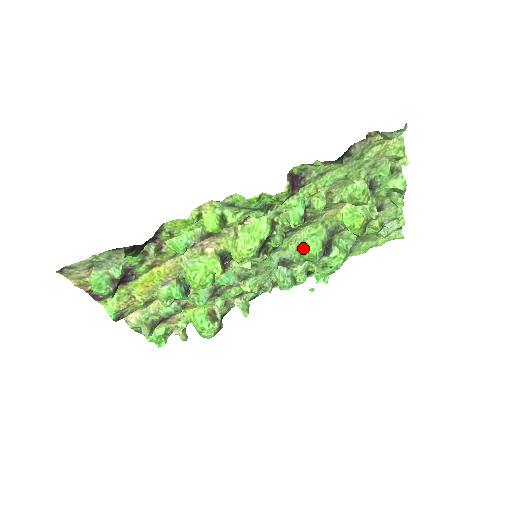
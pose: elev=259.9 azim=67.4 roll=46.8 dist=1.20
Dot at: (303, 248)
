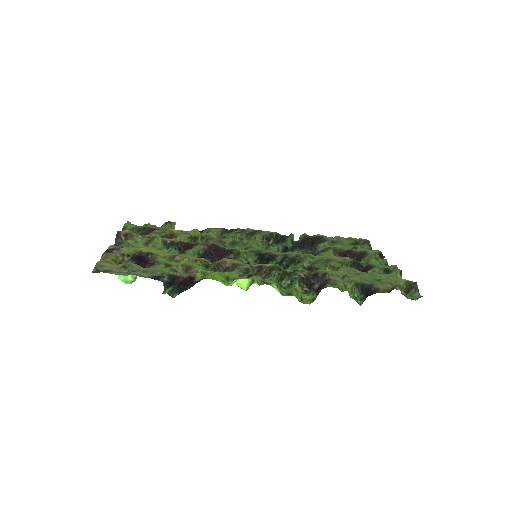
Dot at: occluded
